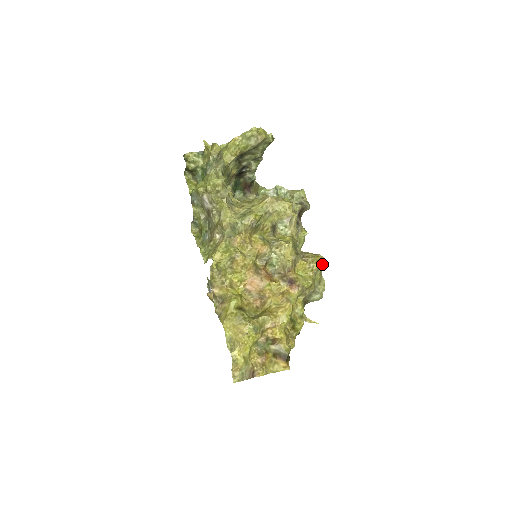
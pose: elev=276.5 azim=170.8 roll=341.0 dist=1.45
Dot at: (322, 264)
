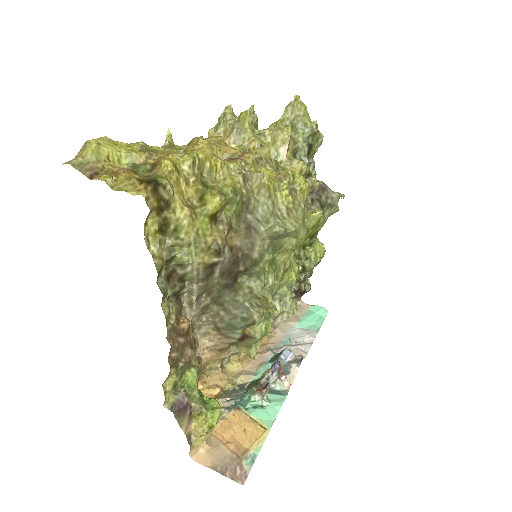
Dot at: (299, 181)
